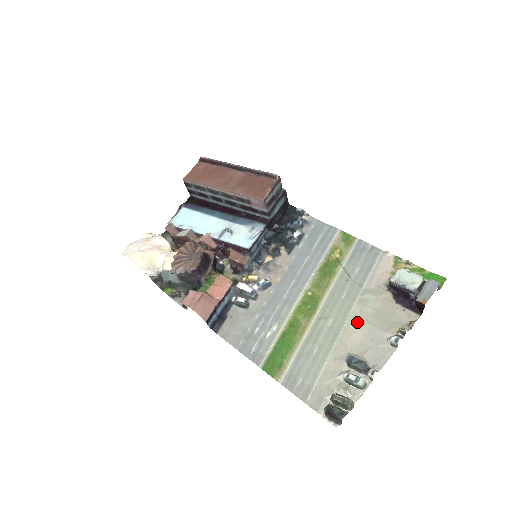
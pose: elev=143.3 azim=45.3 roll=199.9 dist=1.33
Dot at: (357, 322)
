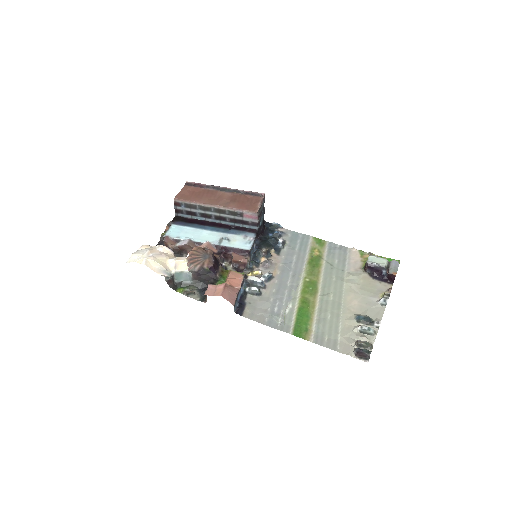
Dot at: (351, 294)
